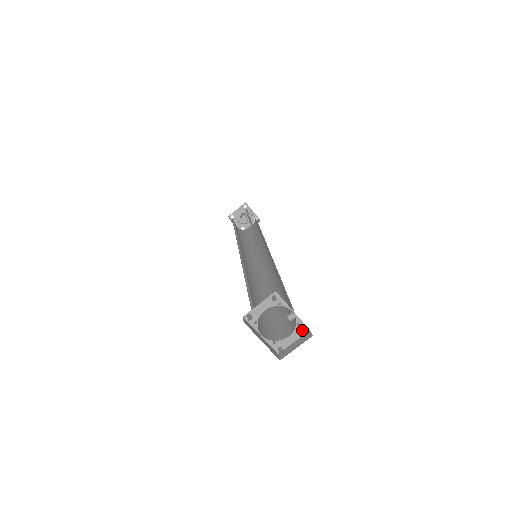
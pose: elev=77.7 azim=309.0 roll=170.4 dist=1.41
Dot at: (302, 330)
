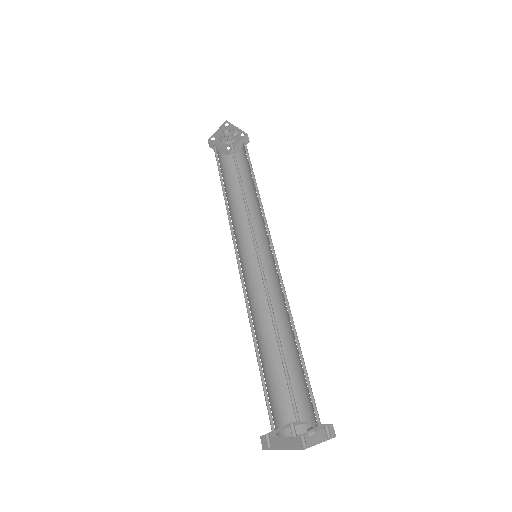
Dot at: (324, 427)
